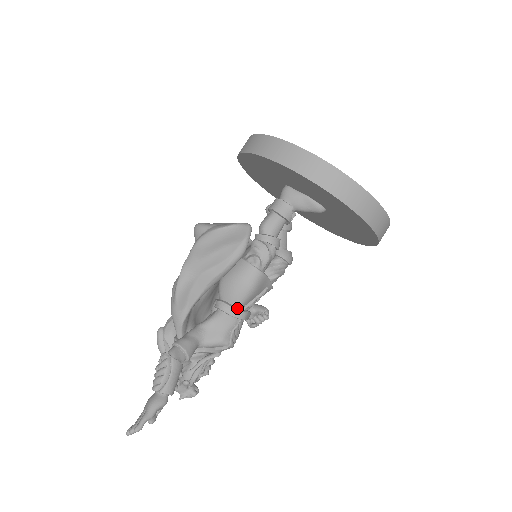
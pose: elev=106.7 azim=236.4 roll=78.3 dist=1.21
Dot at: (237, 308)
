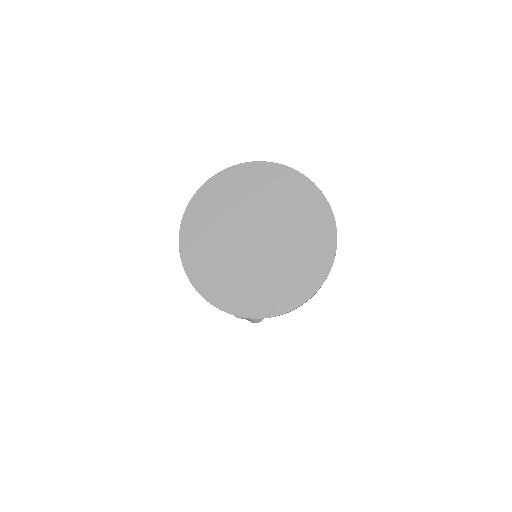
Dot at: occluded
